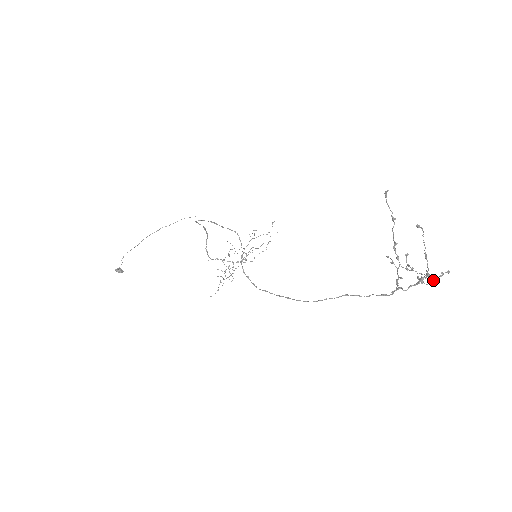
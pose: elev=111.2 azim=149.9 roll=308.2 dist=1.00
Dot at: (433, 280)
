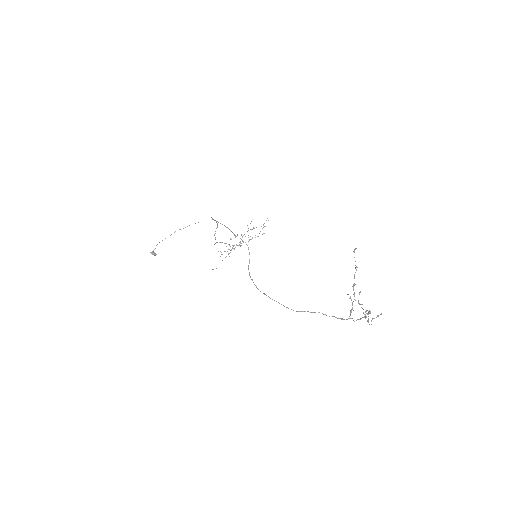
Dot at: occluded
